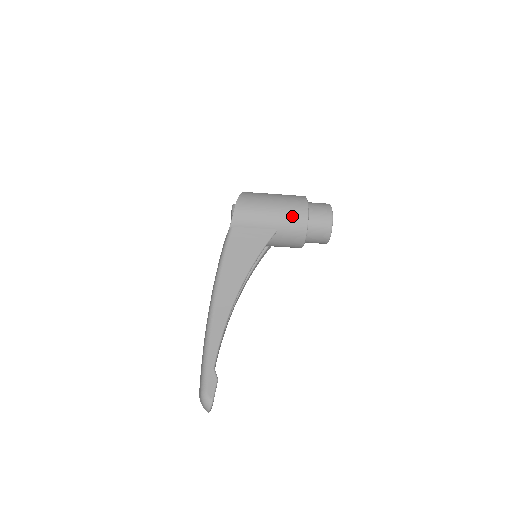
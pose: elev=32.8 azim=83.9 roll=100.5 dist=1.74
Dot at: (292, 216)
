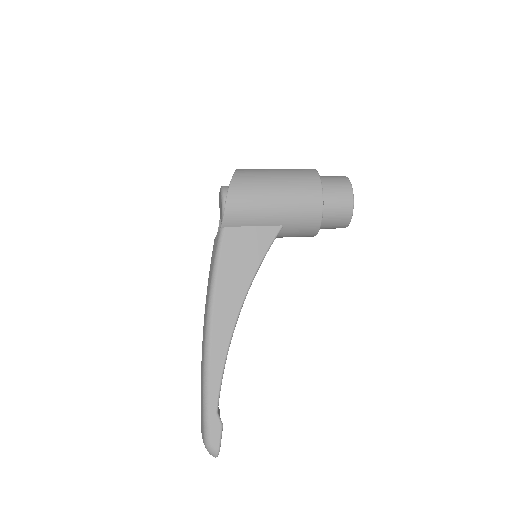
Dot at: (302, 207)
